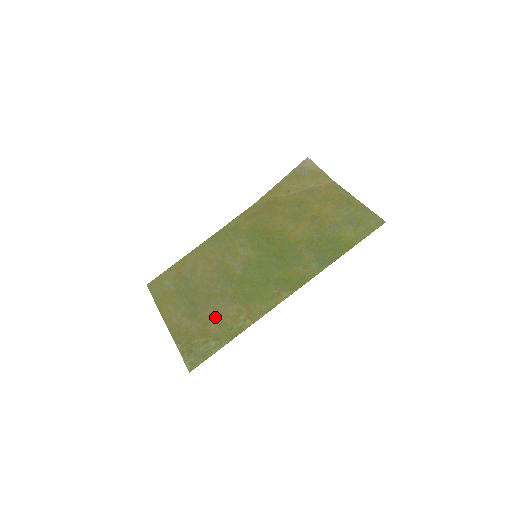
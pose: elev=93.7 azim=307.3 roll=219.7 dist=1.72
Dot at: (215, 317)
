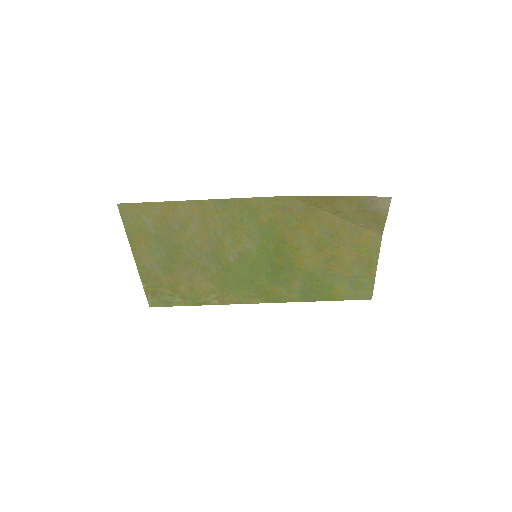
Dot at: (189, 283)
